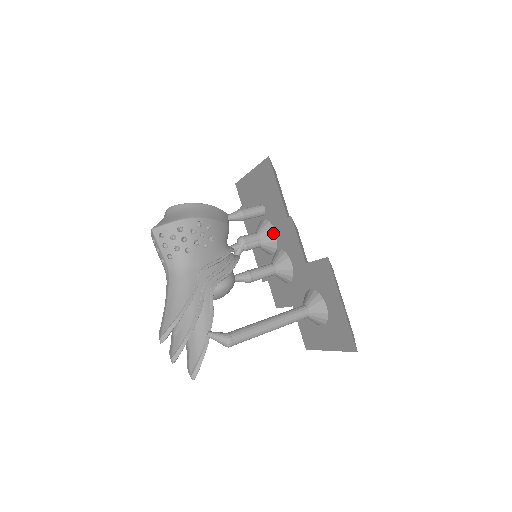
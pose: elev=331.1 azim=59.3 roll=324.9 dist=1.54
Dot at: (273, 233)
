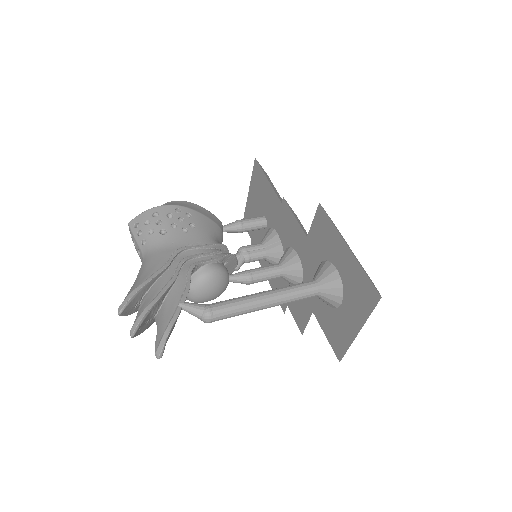
Dot at: (276, 236)
